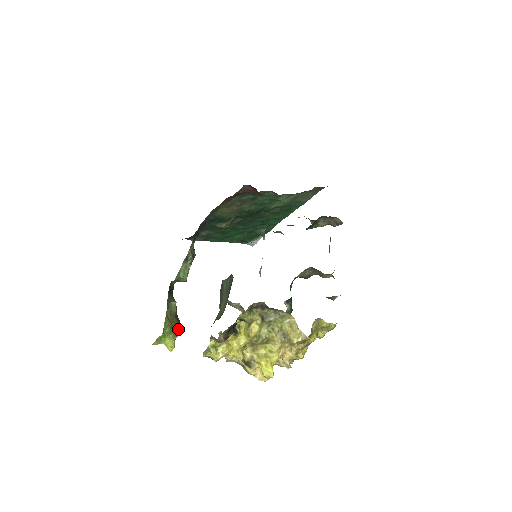
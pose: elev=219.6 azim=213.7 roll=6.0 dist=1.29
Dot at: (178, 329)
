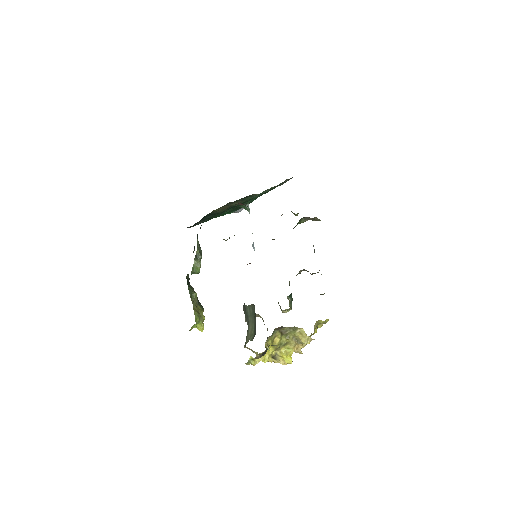
Dot at: occluded
